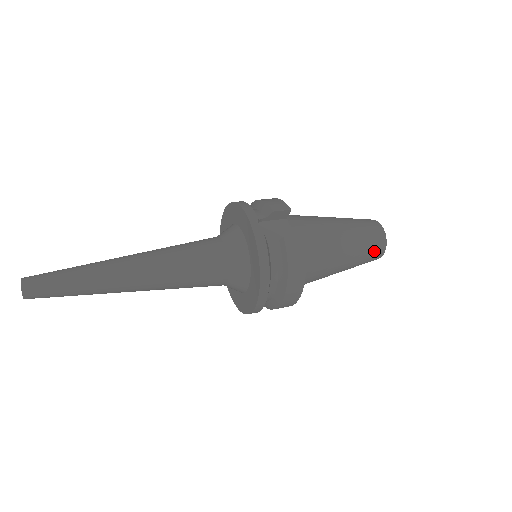
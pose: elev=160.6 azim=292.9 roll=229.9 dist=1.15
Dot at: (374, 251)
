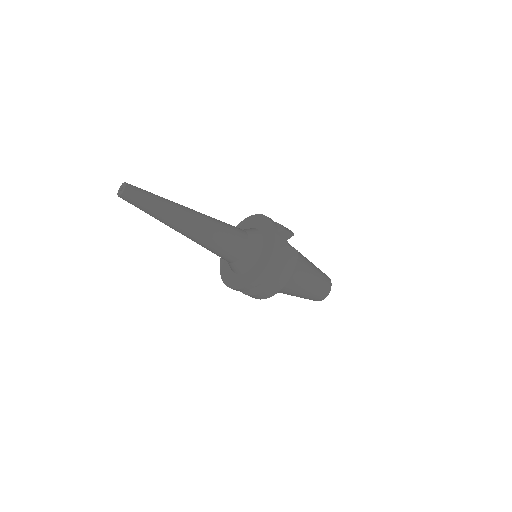
Dot at: (322, 292)
